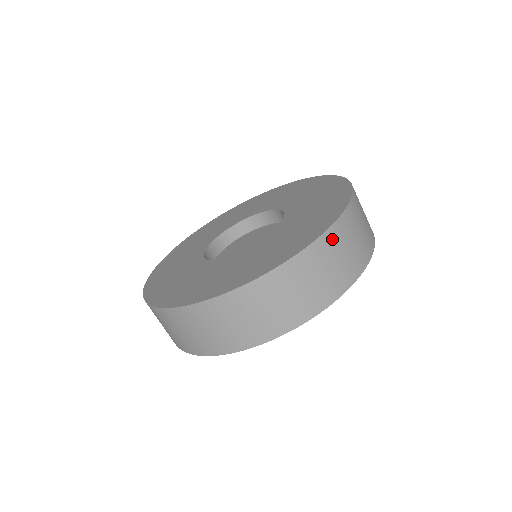
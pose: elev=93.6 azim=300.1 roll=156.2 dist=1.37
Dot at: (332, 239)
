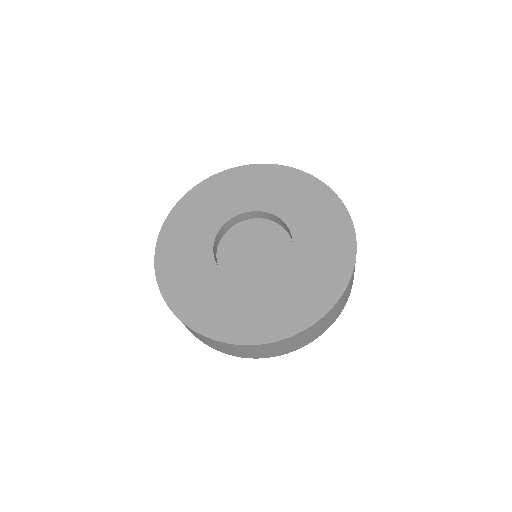
Dot at: (338, 304)
